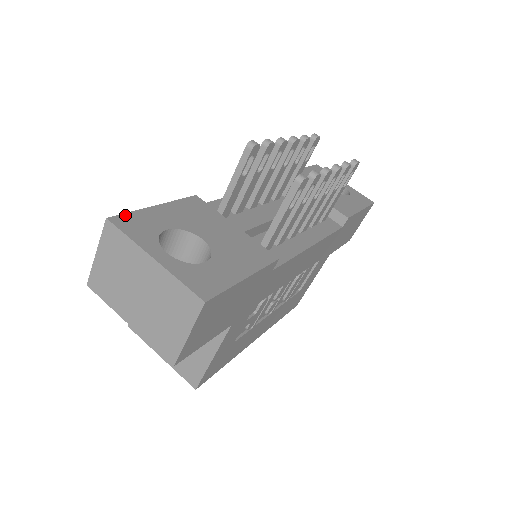
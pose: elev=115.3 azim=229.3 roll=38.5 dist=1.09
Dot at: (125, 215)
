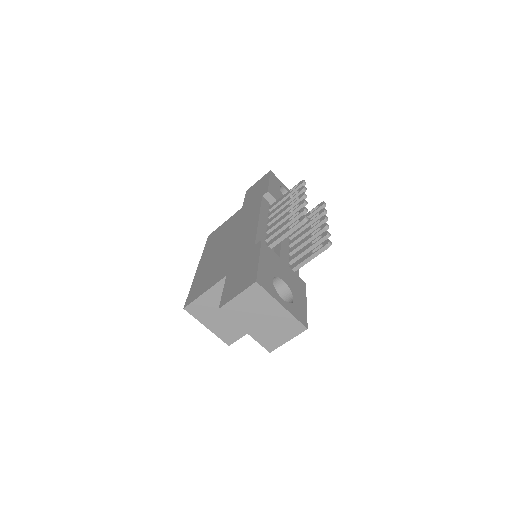
Dot at: (258, 275)
